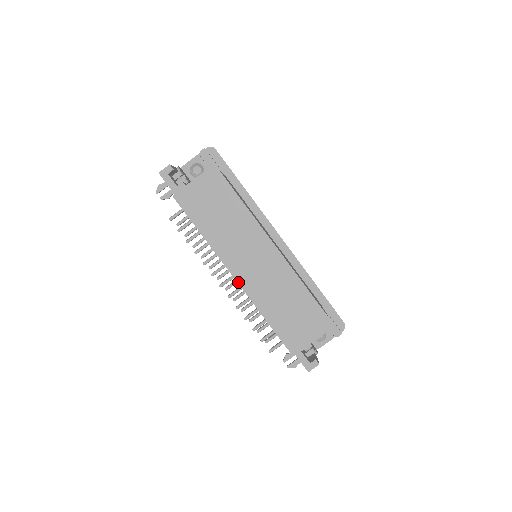
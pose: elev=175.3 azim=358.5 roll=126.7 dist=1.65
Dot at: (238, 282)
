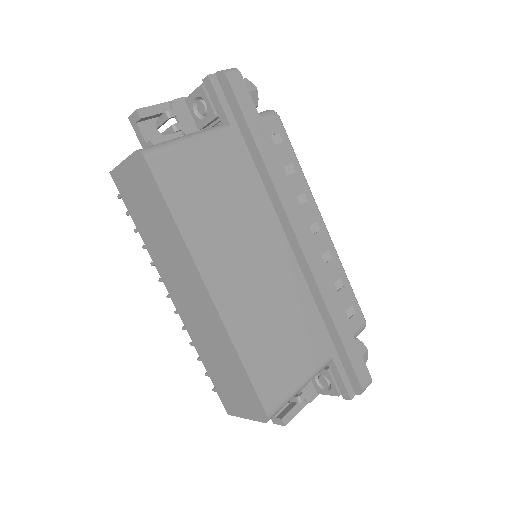
Dot at: (176, 307)
